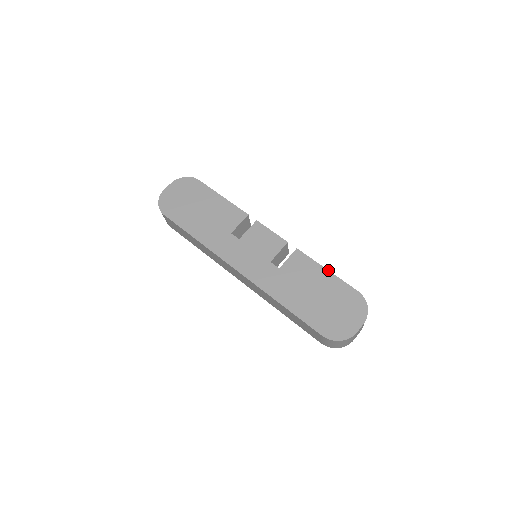
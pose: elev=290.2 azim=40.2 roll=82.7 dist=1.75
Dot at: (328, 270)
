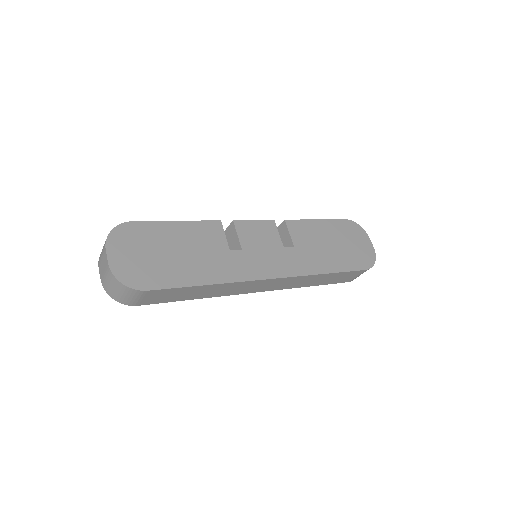
Dot at: (318, 219)
